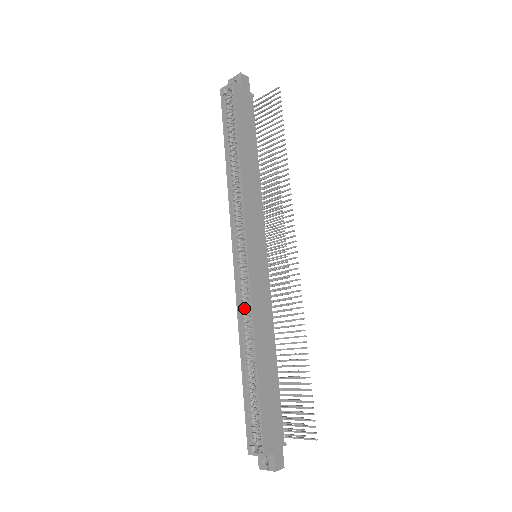
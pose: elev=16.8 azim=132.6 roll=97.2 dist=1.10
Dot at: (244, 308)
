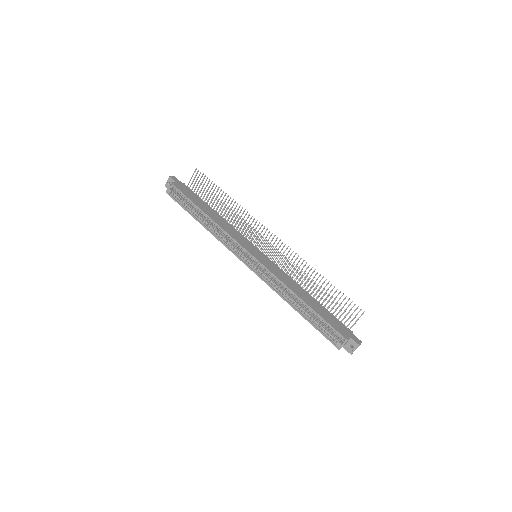
Dot at: (273, 283)
